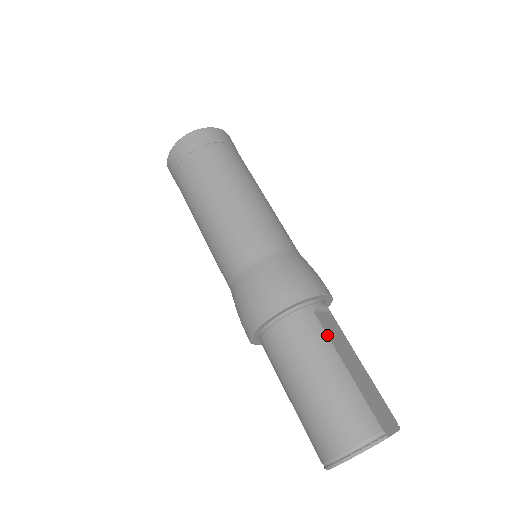
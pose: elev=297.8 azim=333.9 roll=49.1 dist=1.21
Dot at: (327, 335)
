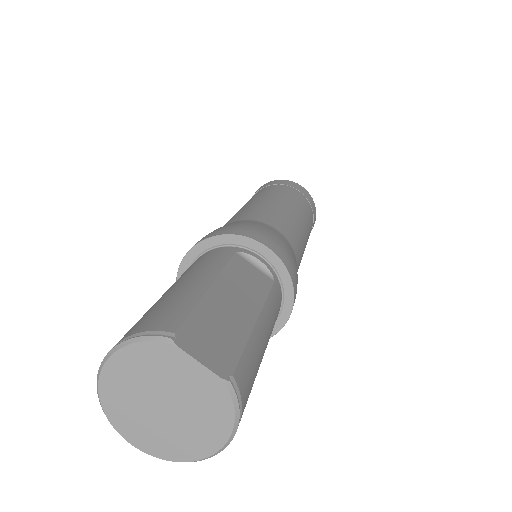
Dot at: (226, 264)
